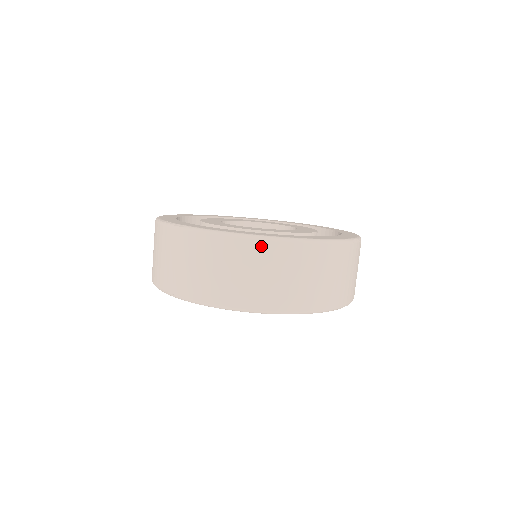
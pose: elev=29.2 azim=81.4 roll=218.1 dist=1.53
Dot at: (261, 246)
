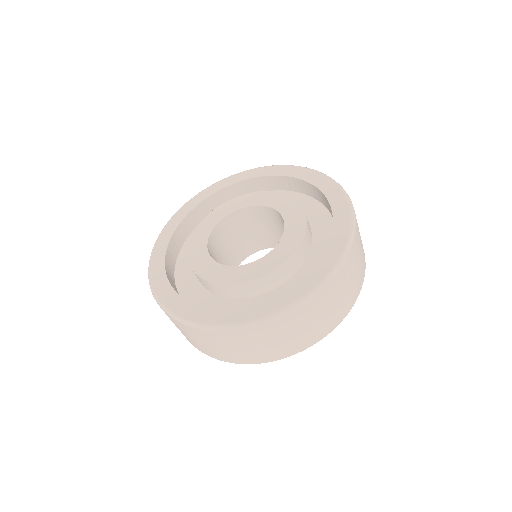
Dot at: (214, 333)
